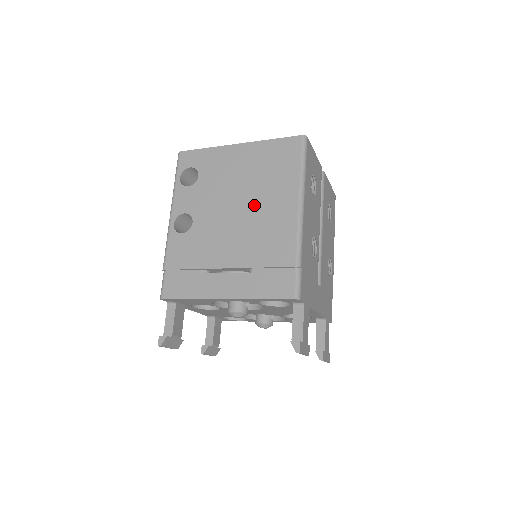
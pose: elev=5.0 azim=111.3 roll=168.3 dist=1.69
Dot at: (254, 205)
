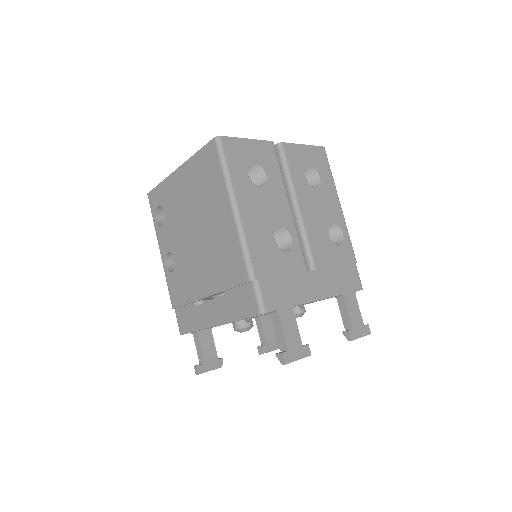
Dot at: (205, 228)
